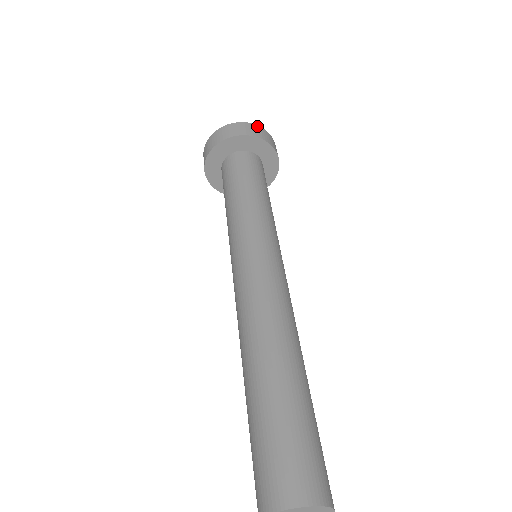
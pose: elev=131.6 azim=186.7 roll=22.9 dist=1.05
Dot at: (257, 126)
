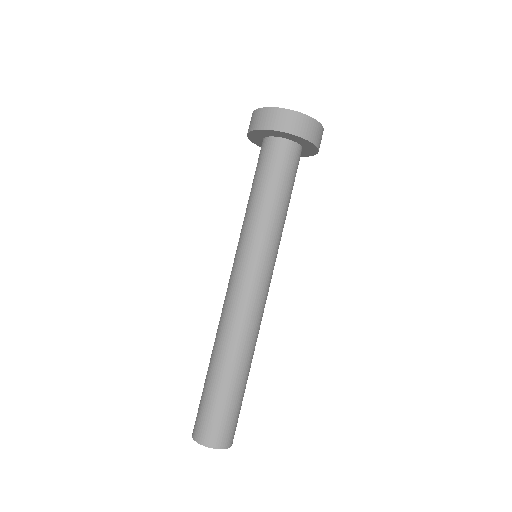
Dot at: (314, 121)
